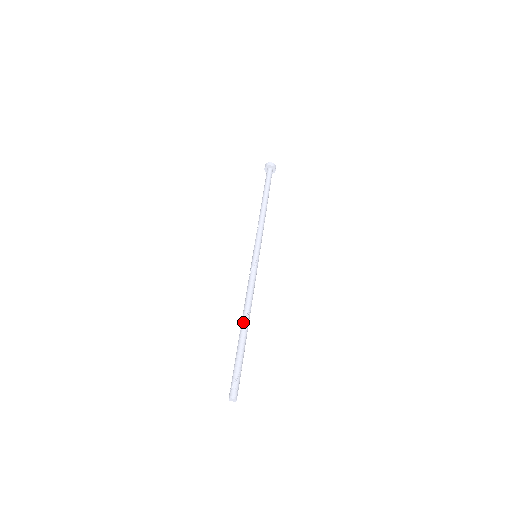
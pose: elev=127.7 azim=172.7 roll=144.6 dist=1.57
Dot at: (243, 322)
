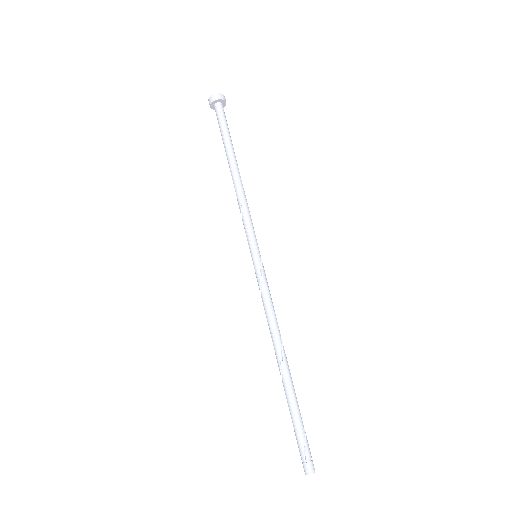
Dot at: (281, 364)
